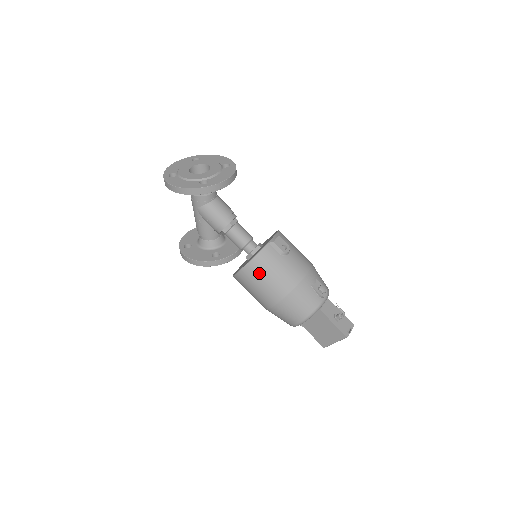
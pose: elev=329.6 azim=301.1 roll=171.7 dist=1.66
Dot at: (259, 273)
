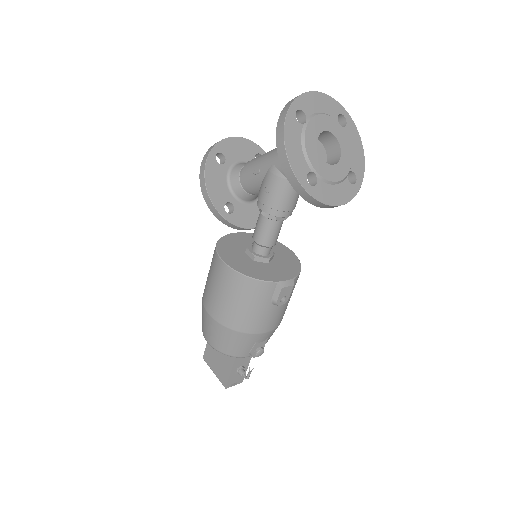
Dot at: (235, 290)
